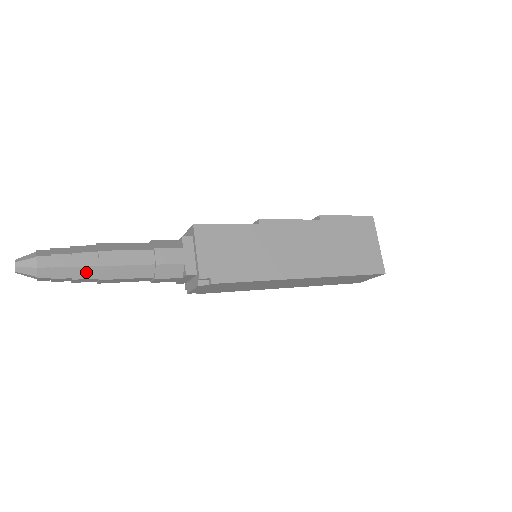
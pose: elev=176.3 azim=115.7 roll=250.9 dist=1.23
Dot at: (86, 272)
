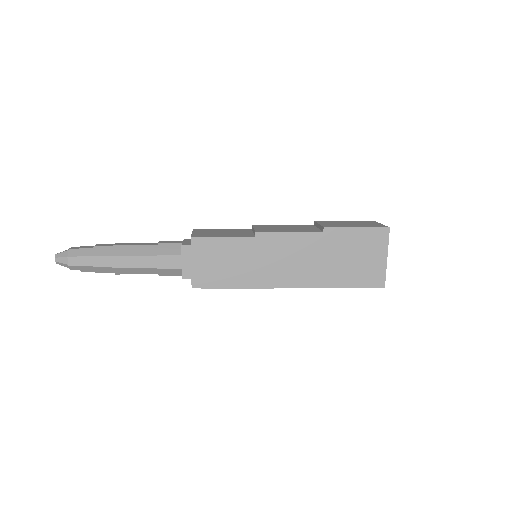
Dot at: (104, 270)
